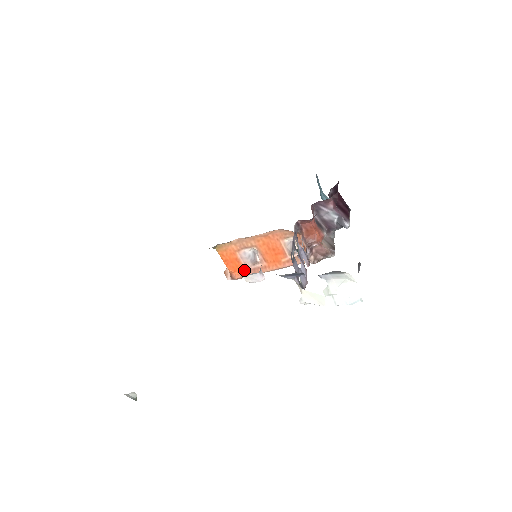
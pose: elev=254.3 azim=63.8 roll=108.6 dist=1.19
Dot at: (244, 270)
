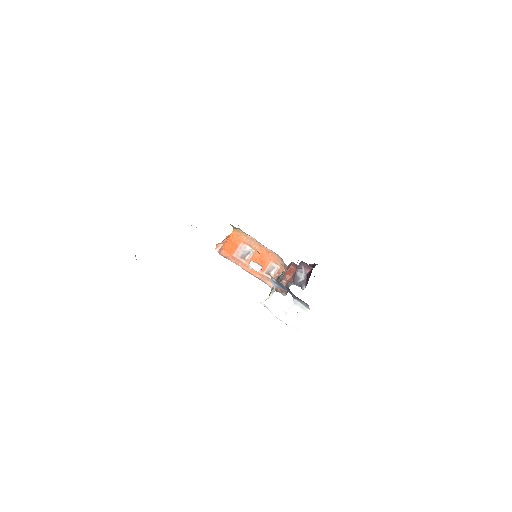
Dot at: (232, 255)
